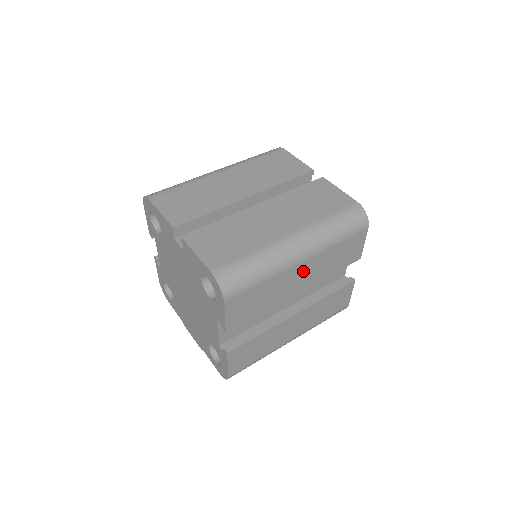
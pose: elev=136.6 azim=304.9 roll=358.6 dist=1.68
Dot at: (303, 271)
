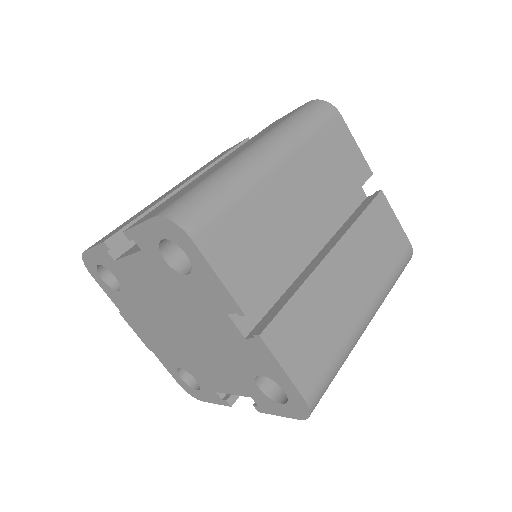
Dot at: occluded
